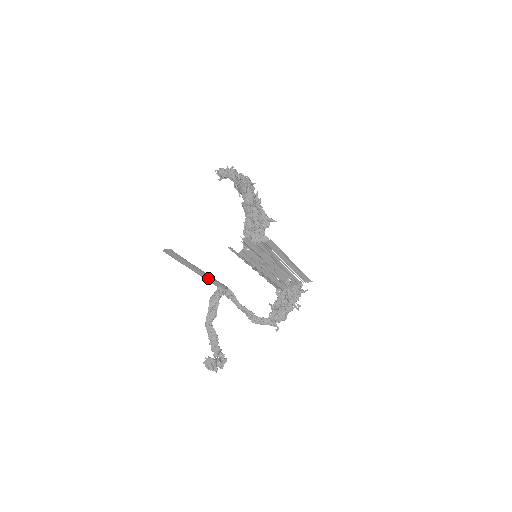
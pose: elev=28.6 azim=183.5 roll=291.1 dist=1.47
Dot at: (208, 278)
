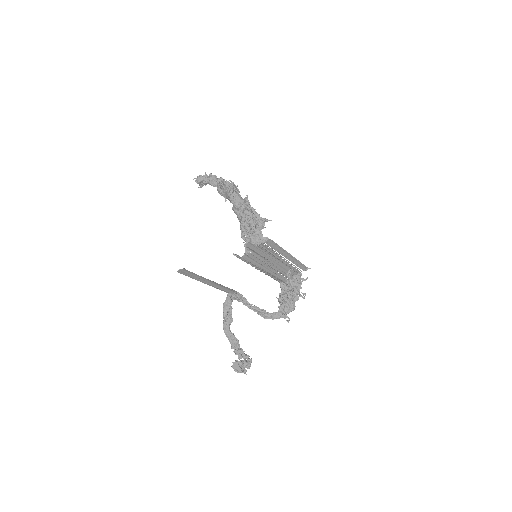
Dot at: (219, 287)
